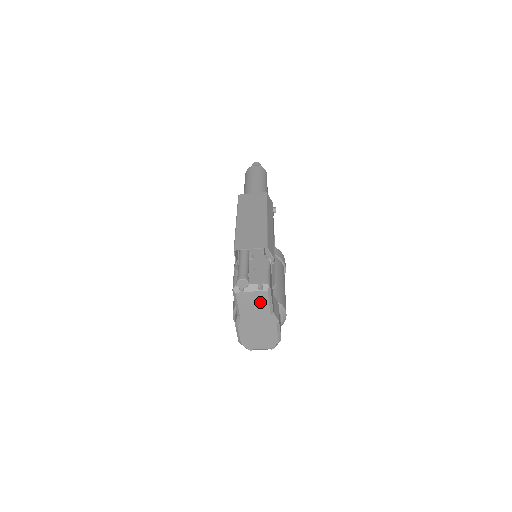
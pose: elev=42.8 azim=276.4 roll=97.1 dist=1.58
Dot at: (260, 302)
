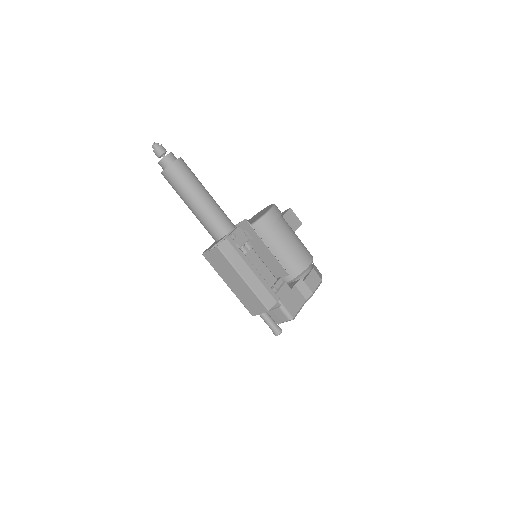
Dot at: occluded
